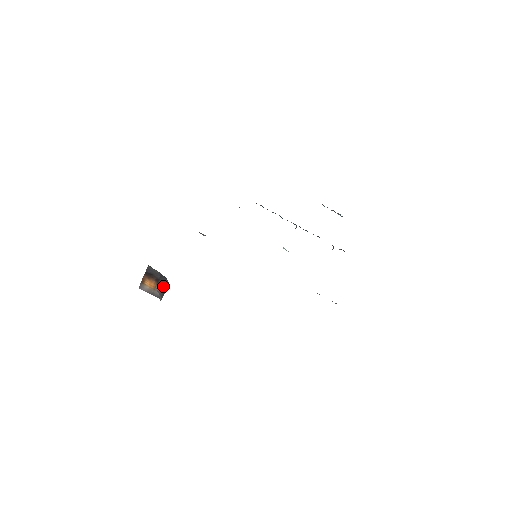
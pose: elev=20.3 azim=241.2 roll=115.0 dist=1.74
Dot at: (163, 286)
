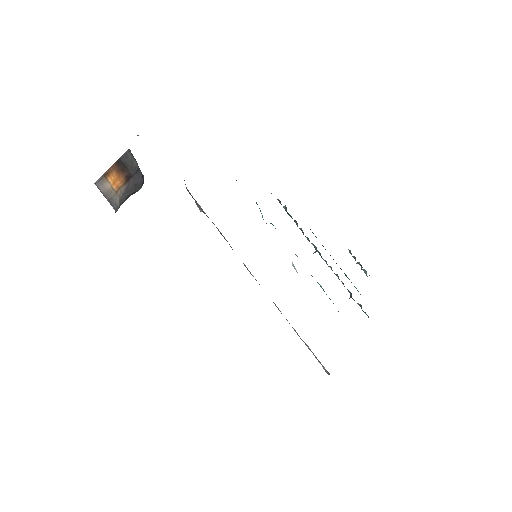
Dot at: (132, 188)
